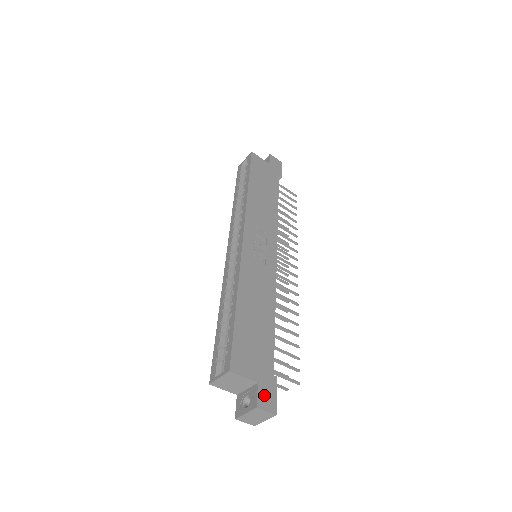
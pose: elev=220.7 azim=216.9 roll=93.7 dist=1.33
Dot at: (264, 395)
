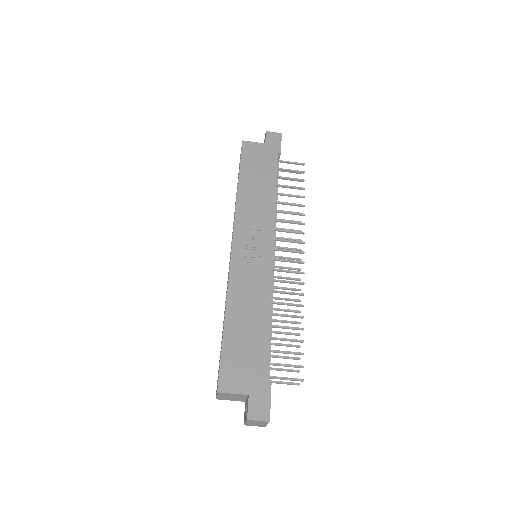
Dot at: (256, 405)
